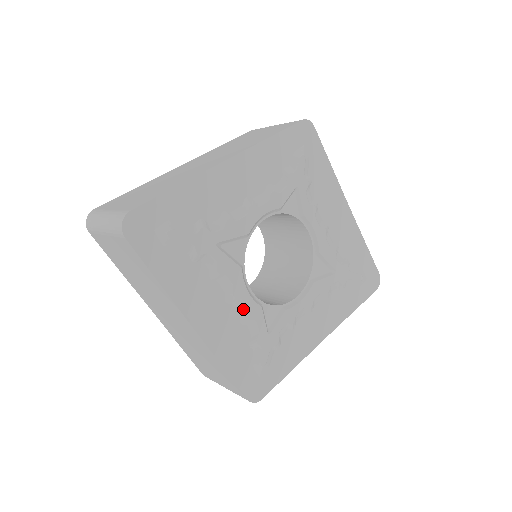
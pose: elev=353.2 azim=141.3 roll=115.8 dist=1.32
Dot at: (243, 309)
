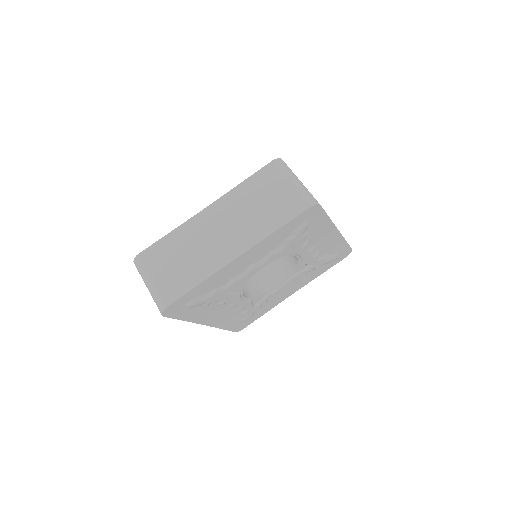
Dot at: (238, 307)
